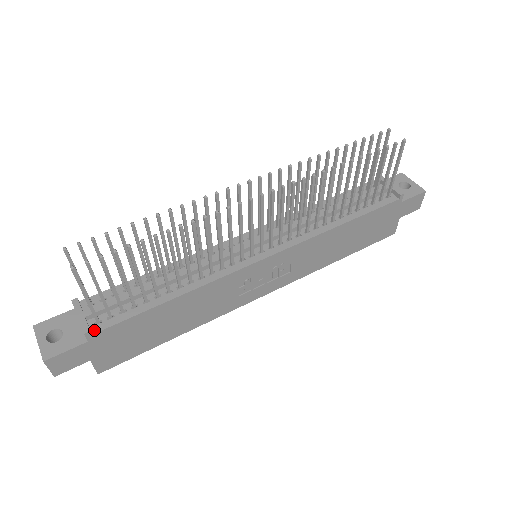
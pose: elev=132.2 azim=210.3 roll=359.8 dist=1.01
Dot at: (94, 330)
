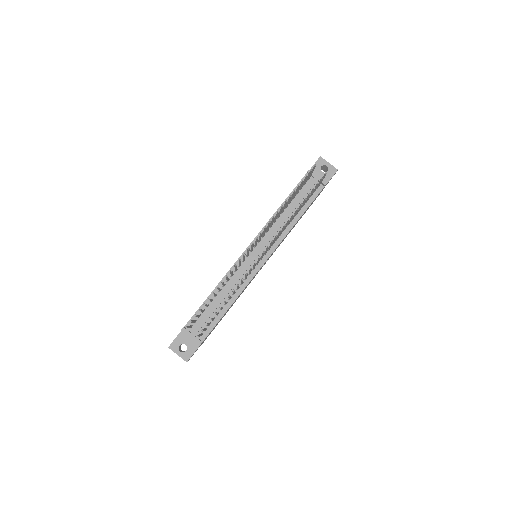
Dot at: (202, 339)
